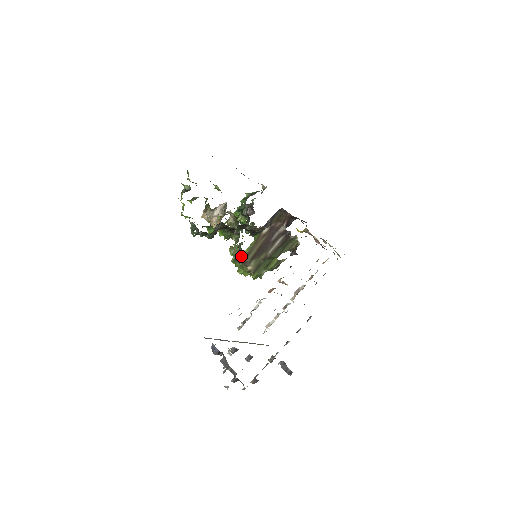
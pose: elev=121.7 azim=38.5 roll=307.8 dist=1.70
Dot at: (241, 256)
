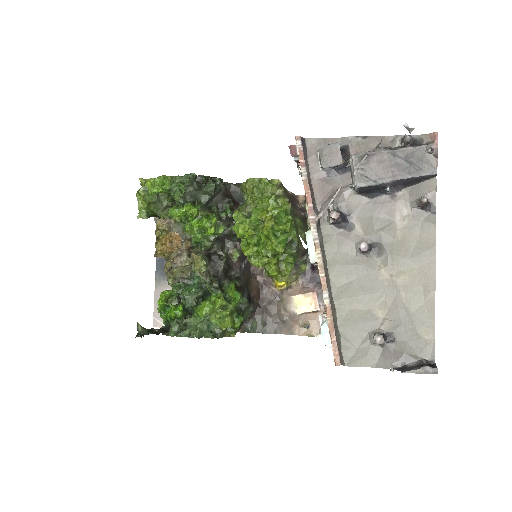
Dot at: (279, 181)
